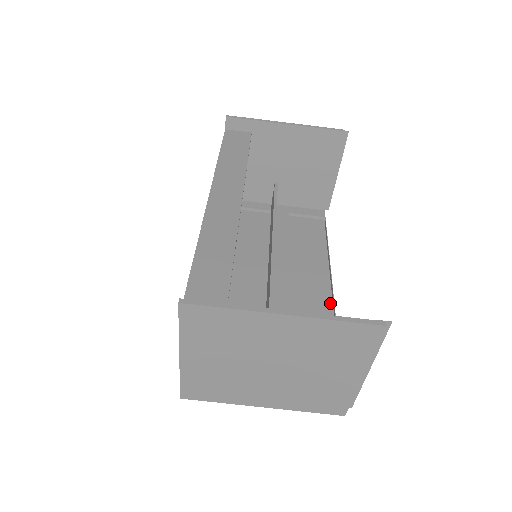
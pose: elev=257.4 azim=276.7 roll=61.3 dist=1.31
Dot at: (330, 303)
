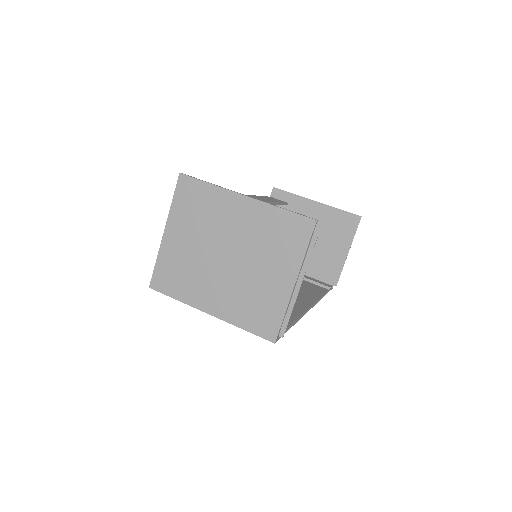
Dot at: (304, 311)
